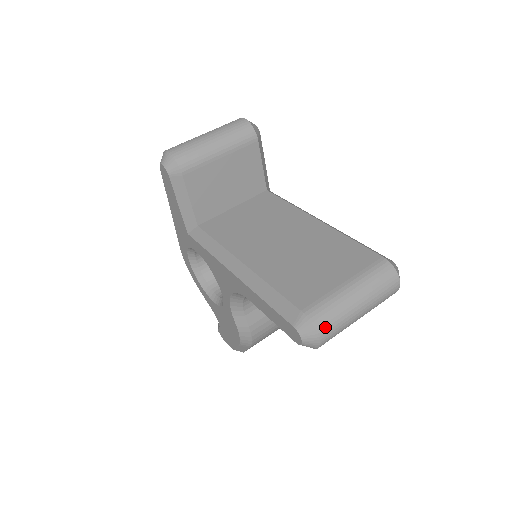
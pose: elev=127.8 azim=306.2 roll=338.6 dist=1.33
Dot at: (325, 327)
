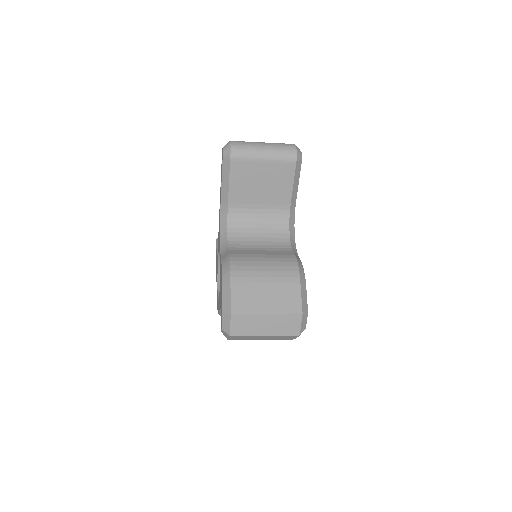
Dot at: occluded
